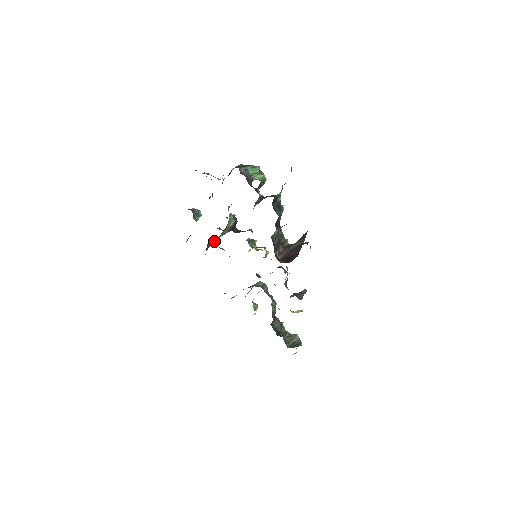
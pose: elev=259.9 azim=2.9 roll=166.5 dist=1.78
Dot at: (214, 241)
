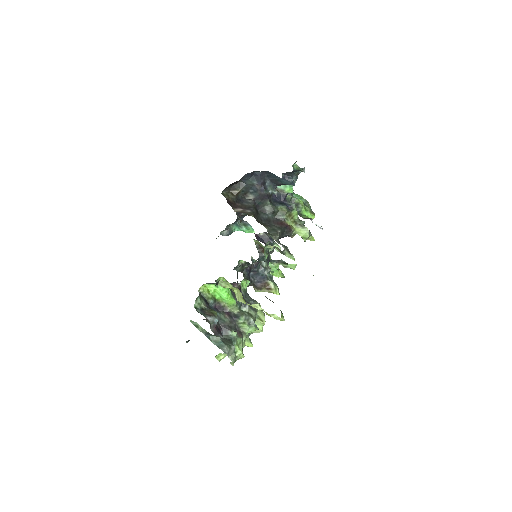
Dot at: (252, 260)
